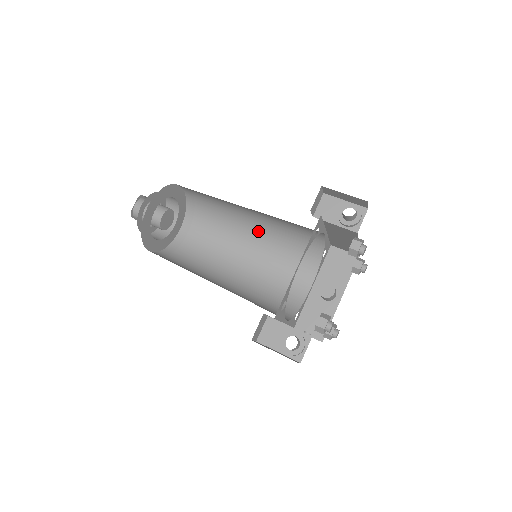
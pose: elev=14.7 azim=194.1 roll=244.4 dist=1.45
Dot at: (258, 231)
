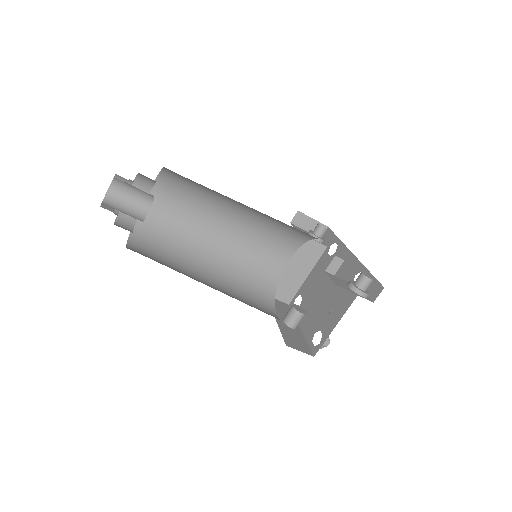
Dot at: (218, 261)
